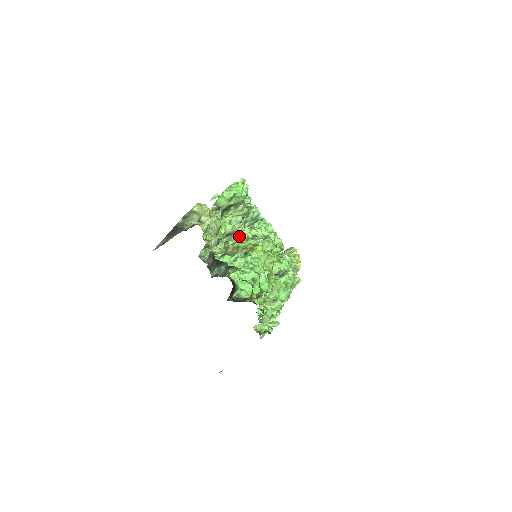
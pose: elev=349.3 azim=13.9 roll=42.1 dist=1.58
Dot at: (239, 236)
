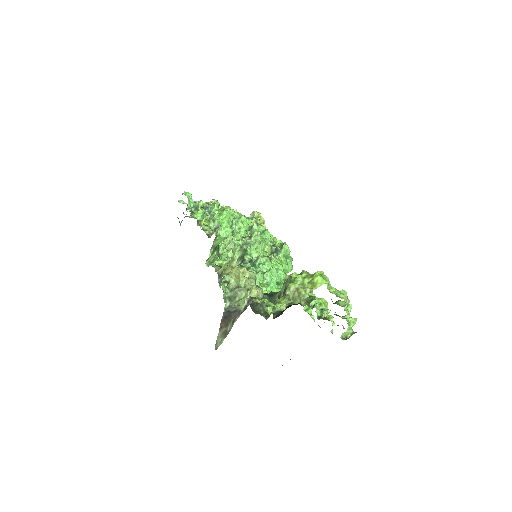
Dot at: occluded
